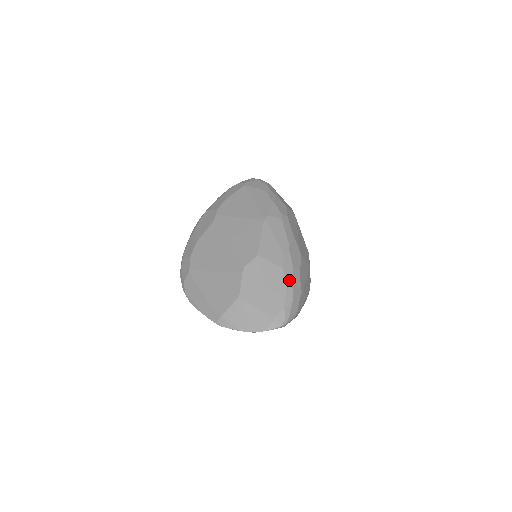
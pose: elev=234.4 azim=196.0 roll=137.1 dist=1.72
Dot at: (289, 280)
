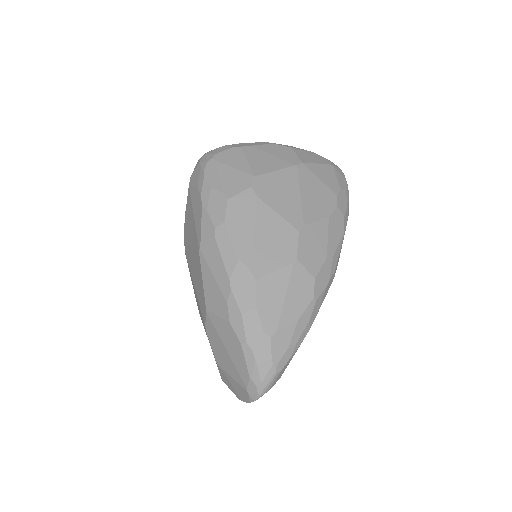
Dot at: (241, 337)
